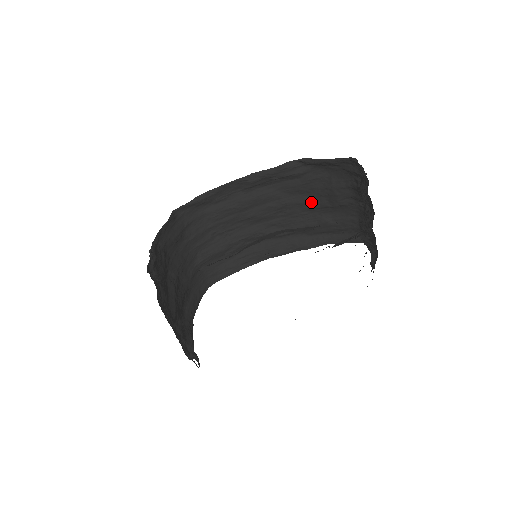
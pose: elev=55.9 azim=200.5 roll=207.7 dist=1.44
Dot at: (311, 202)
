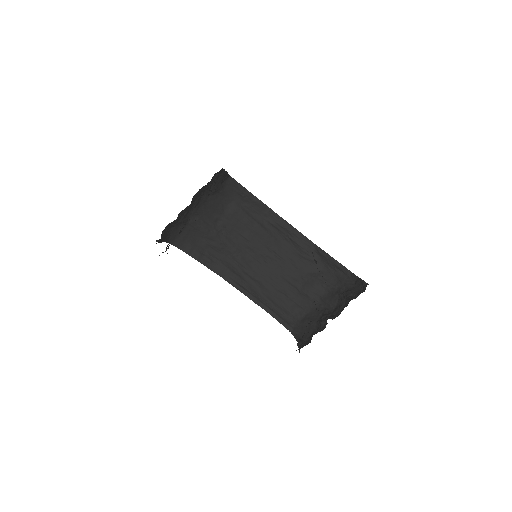
Dot at: (290, 275)
